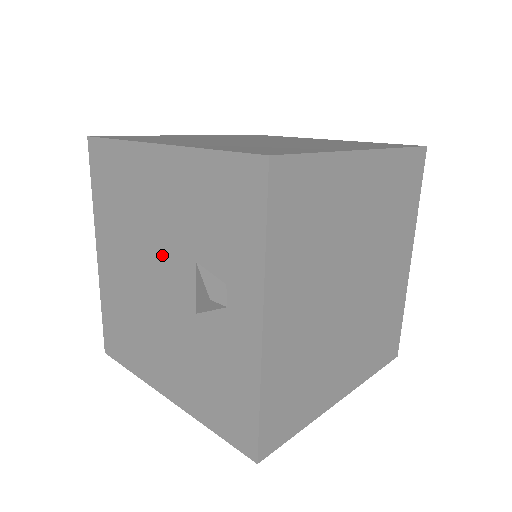
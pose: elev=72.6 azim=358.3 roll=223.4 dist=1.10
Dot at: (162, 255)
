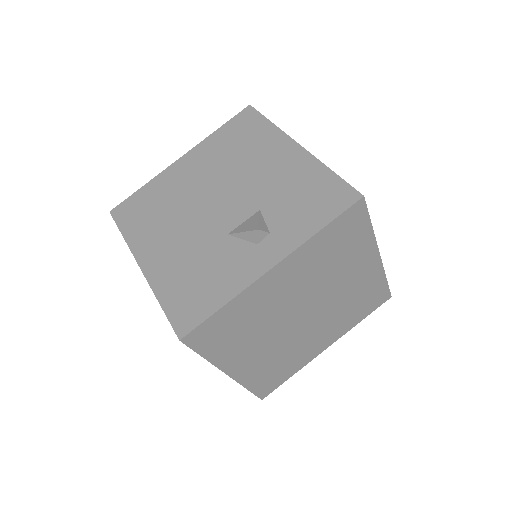
Dot at: (237, 192)
